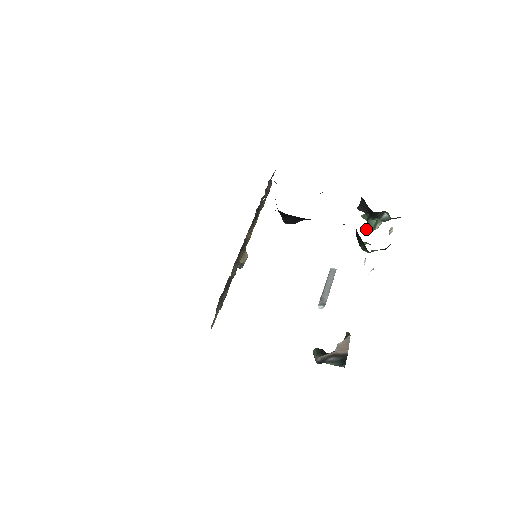
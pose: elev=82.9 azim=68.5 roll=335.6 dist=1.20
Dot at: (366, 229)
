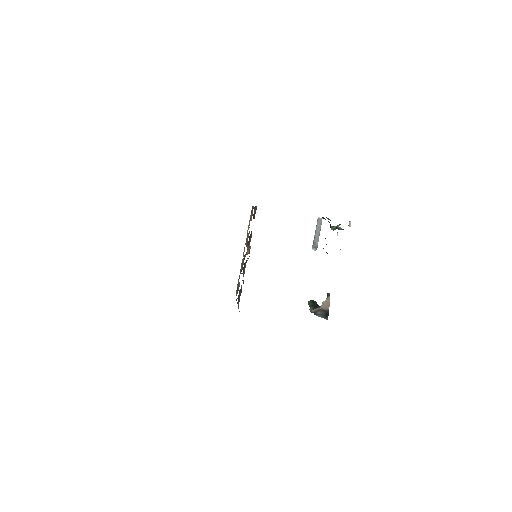
Dot at: (331, 229)
